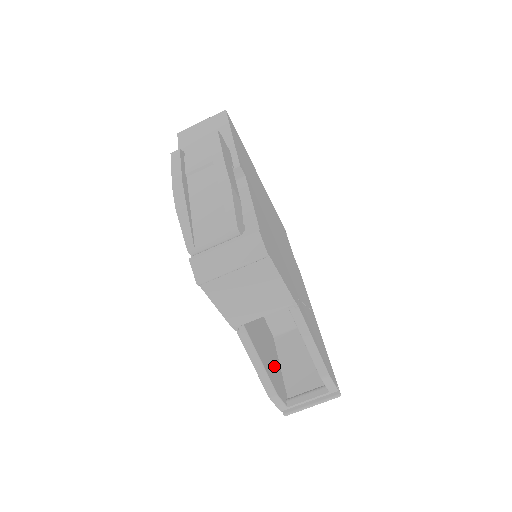
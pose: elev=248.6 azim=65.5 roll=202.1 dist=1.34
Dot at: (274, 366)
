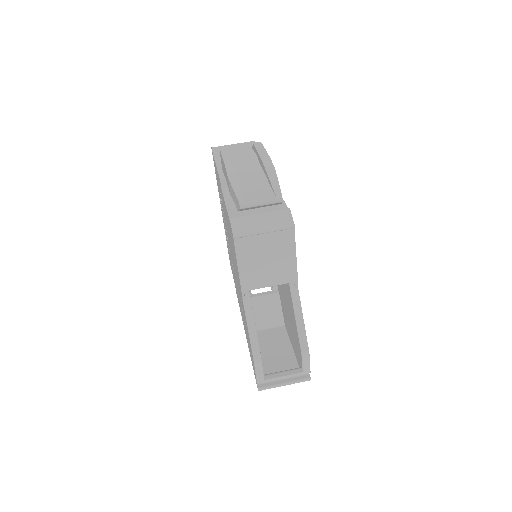
Dot at: occluded
